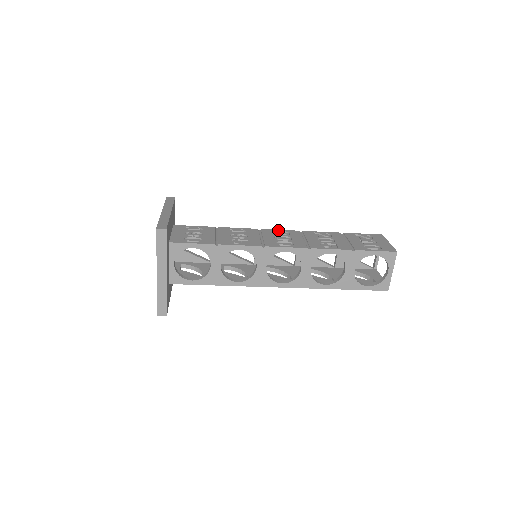
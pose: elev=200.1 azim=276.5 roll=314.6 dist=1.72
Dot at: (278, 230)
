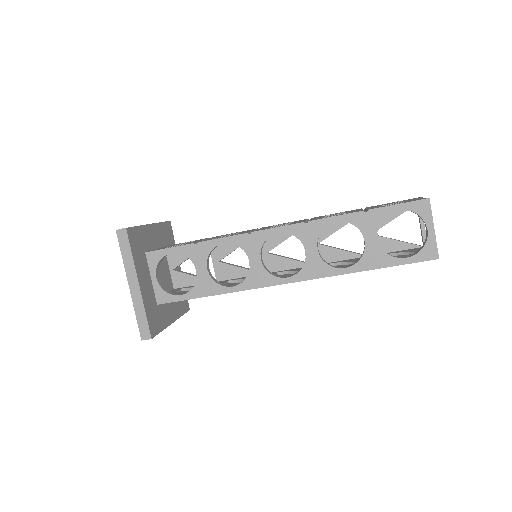
Dot at: occluded
